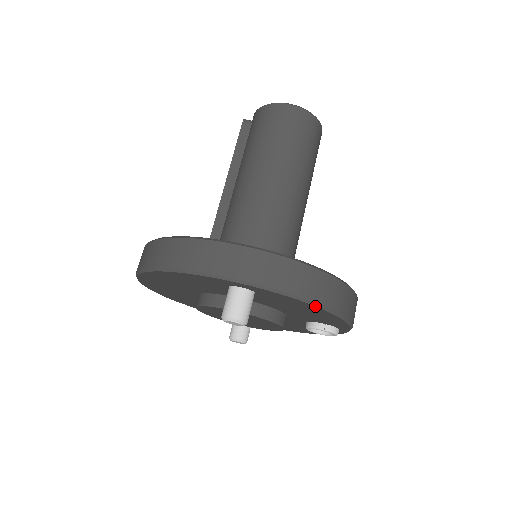
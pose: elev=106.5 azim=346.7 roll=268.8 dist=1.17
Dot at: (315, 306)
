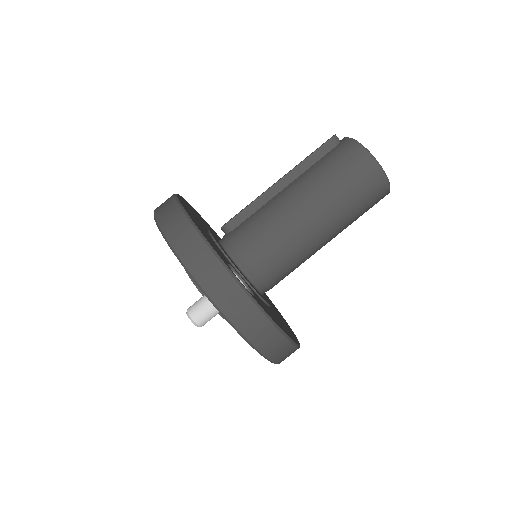
Dot at: occluded
